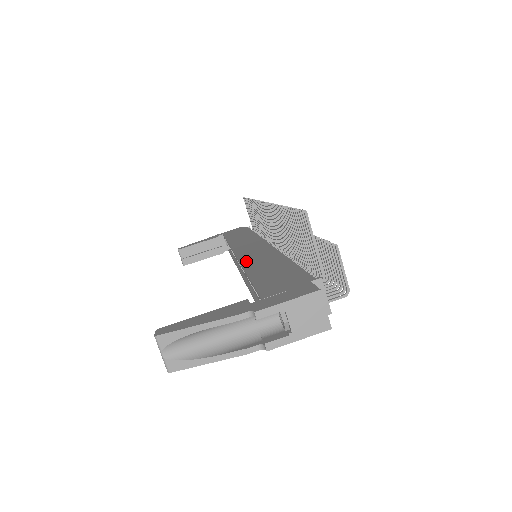
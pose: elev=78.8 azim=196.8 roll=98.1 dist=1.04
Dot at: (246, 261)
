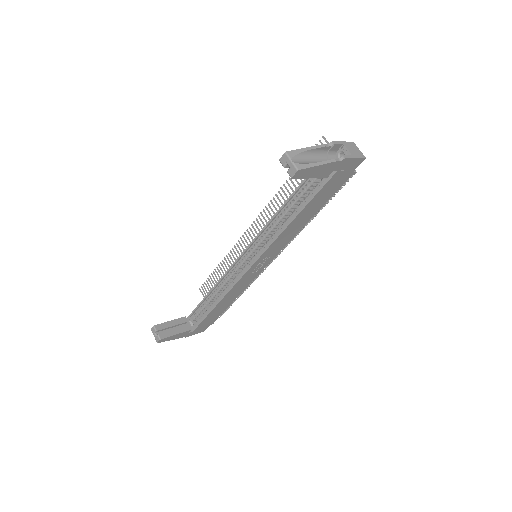
Dot at: (267, 225)
